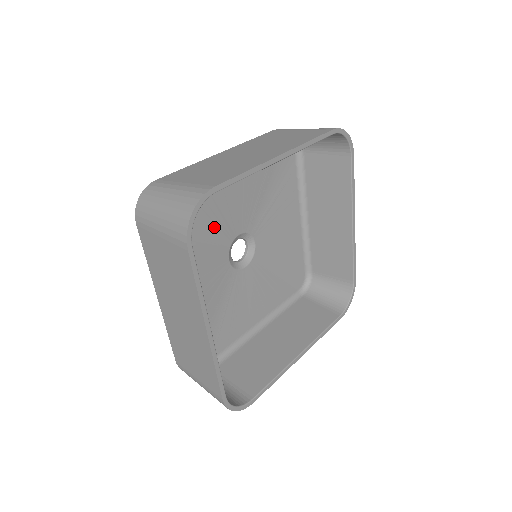
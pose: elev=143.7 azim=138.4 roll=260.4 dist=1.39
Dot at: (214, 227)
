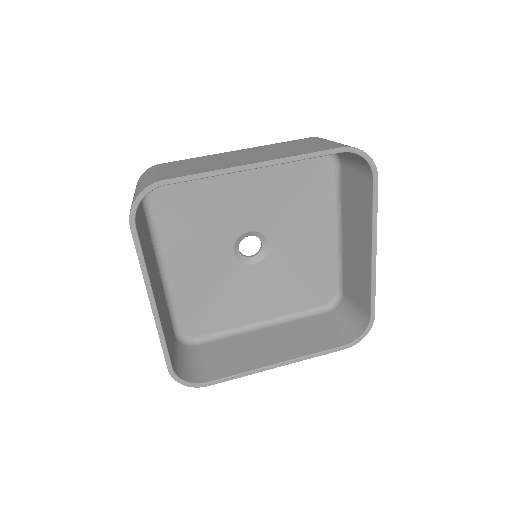
Dot at: (216, 218)
